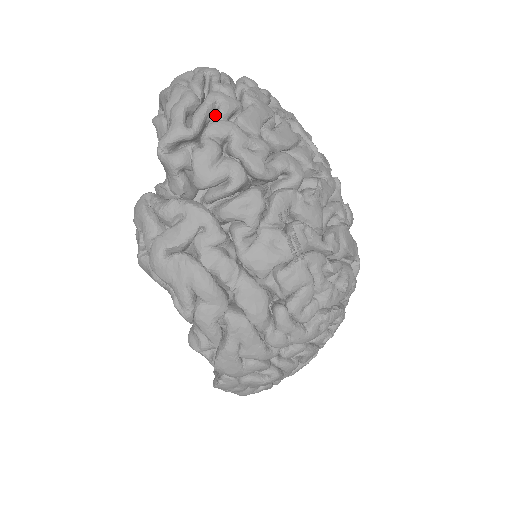
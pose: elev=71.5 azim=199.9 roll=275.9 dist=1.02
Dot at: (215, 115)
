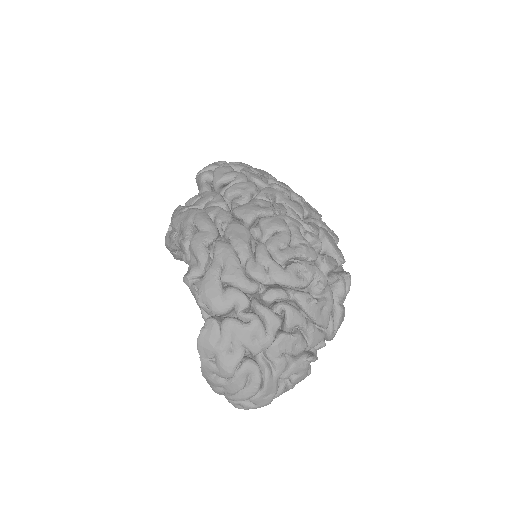
Dot at: occluded
